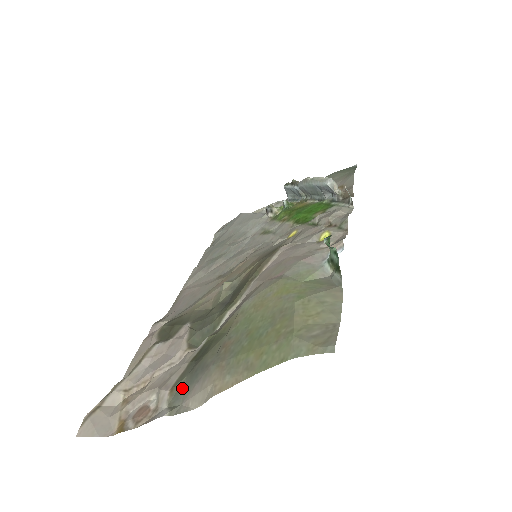
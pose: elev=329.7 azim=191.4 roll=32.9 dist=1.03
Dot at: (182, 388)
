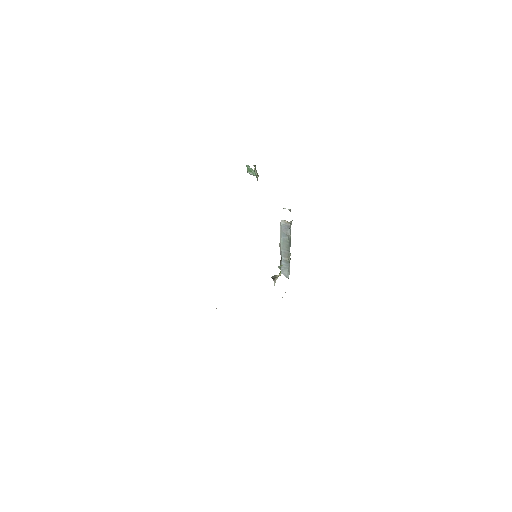
Dot at: occluded
